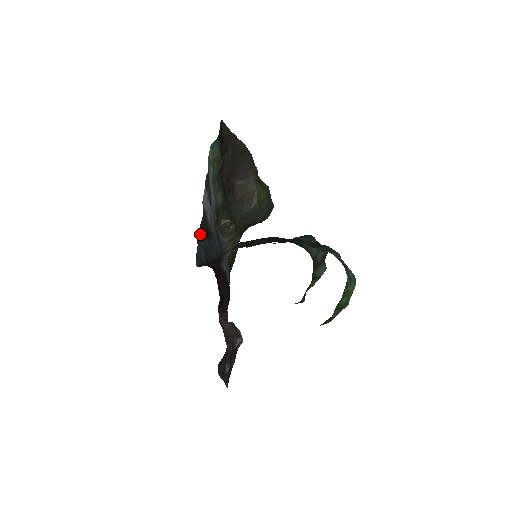
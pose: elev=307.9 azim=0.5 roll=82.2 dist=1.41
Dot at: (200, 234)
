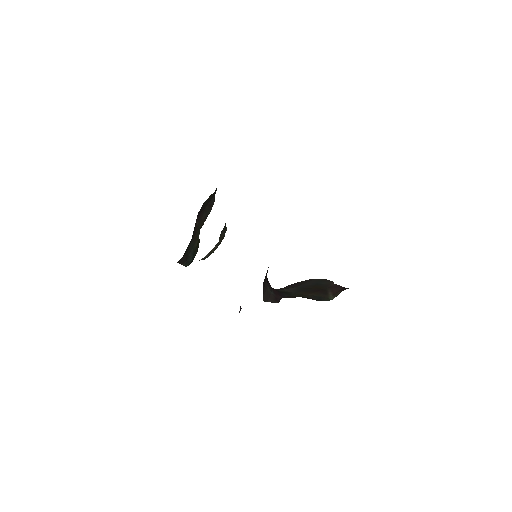
Dot at: occluded
